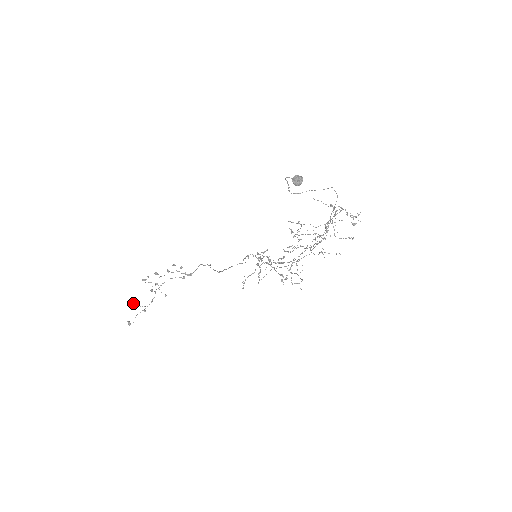
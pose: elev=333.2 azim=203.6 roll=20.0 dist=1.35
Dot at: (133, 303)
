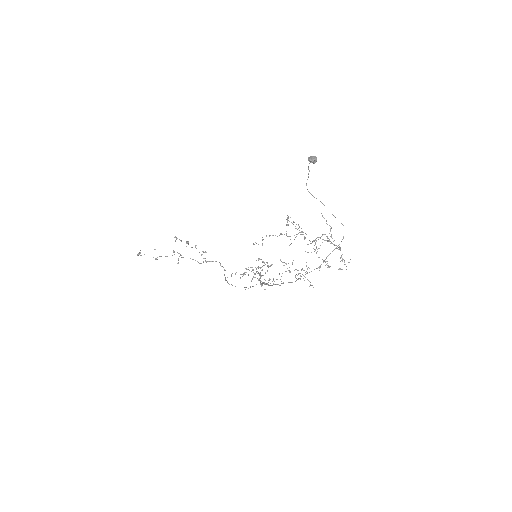
Dot at: (155, 249)
